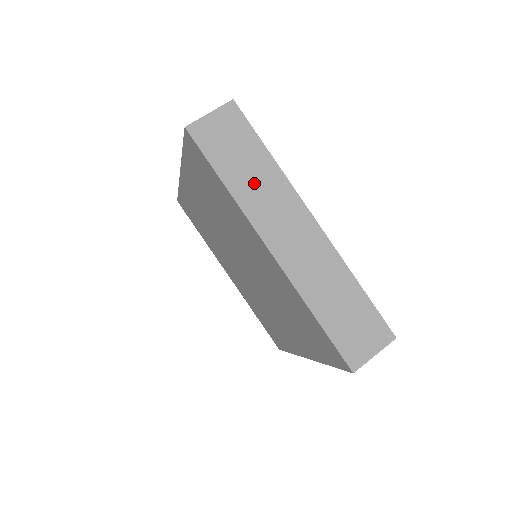
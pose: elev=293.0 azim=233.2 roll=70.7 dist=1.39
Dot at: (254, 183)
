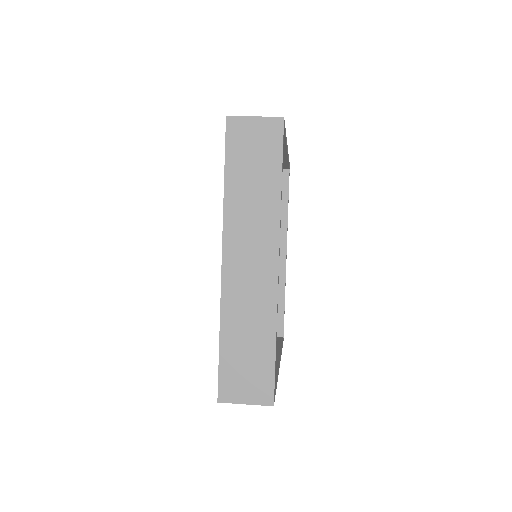
Dot at: occluded
